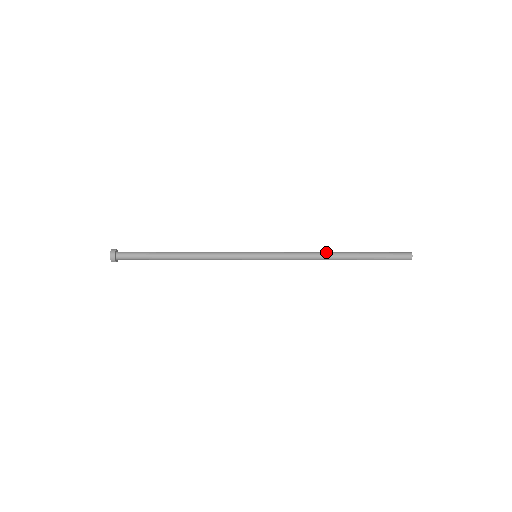
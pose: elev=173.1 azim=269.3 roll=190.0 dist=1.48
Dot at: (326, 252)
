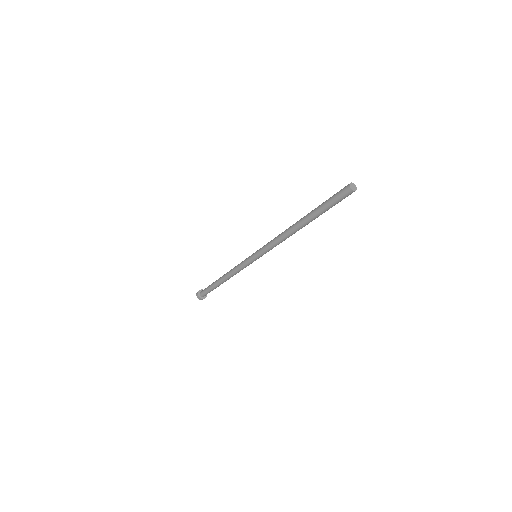
Dot at: occluded
